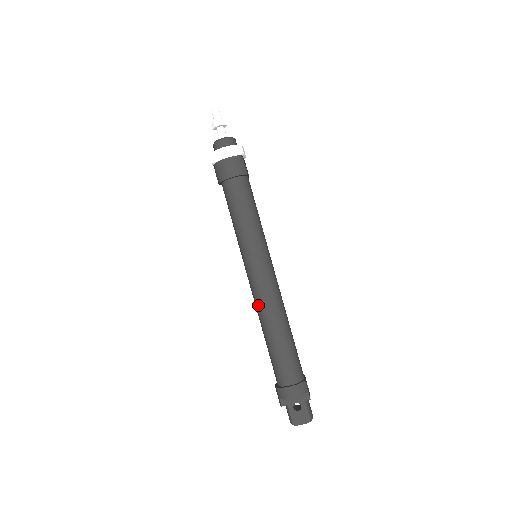
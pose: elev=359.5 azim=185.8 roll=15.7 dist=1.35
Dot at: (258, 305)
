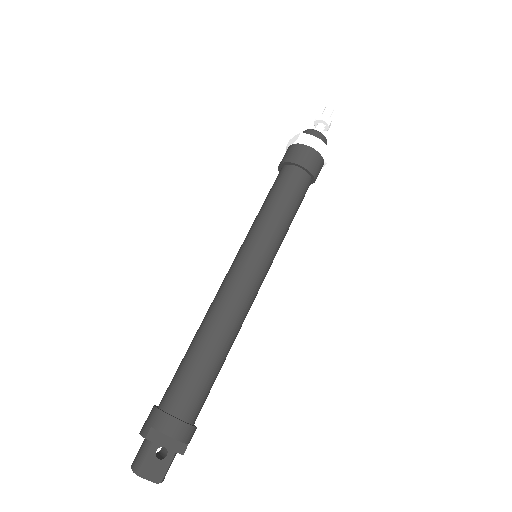
Dot at: (223, 303)
